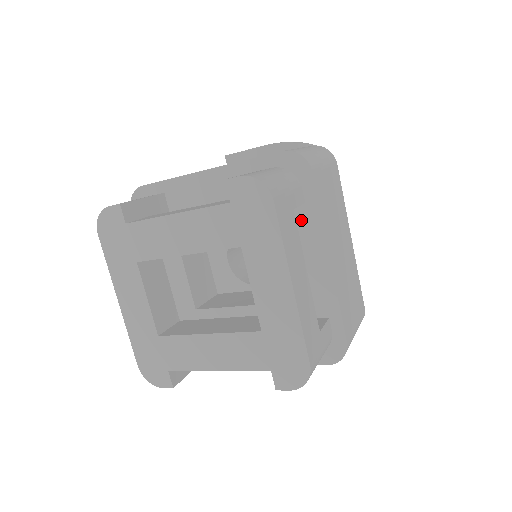
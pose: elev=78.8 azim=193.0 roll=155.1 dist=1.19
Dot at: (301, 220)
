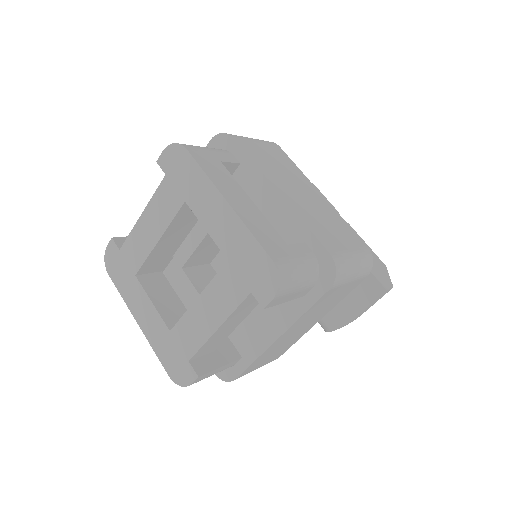
Dot at: (244, 178)
